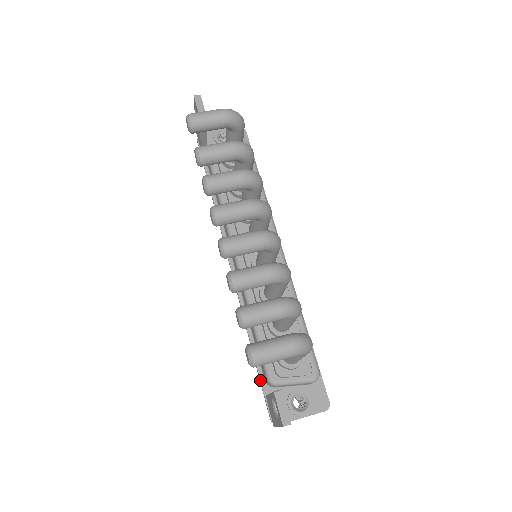
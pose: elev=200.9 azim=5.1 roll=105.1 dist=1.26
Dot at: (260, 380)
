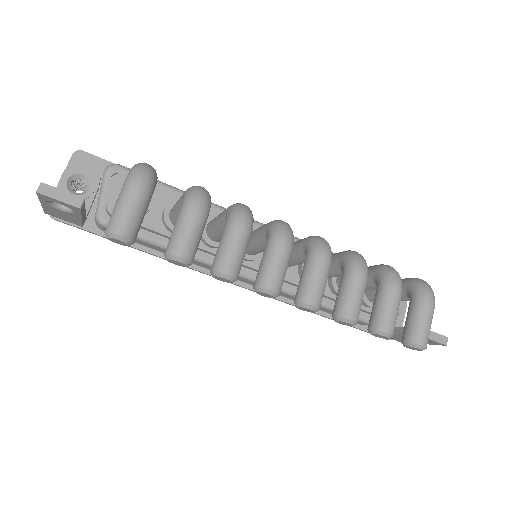
Dot at: occluded
